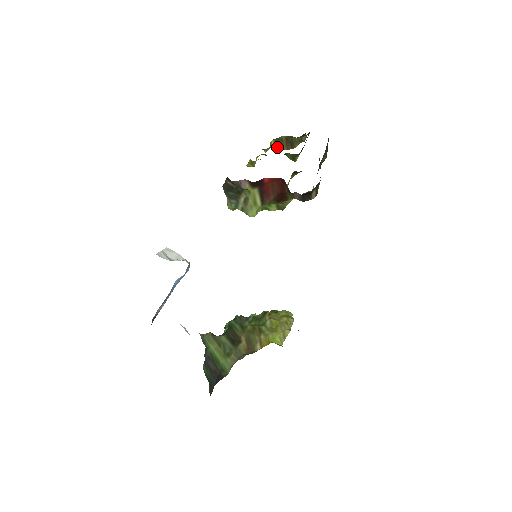
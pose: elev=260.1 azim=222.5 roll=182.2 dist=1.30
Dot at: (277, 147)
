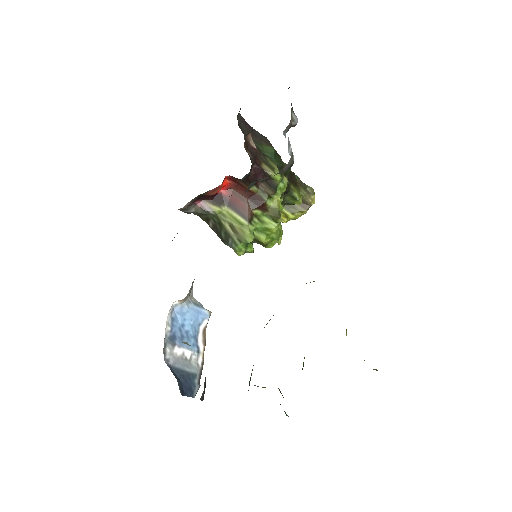
Dot at: (296, 215)
